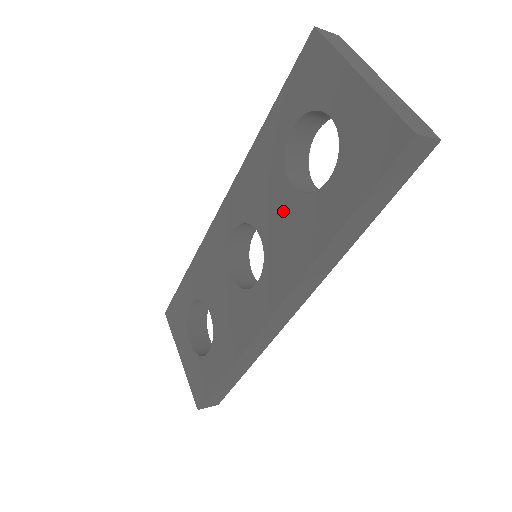
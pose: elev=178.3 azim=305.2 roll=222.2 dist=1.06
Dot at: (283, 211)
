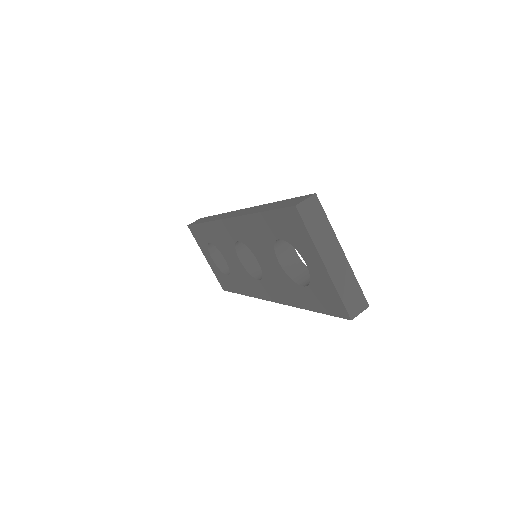
Dot at: (274, 269)
